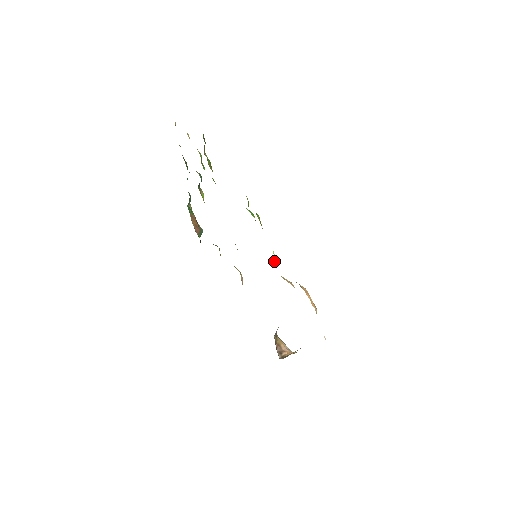
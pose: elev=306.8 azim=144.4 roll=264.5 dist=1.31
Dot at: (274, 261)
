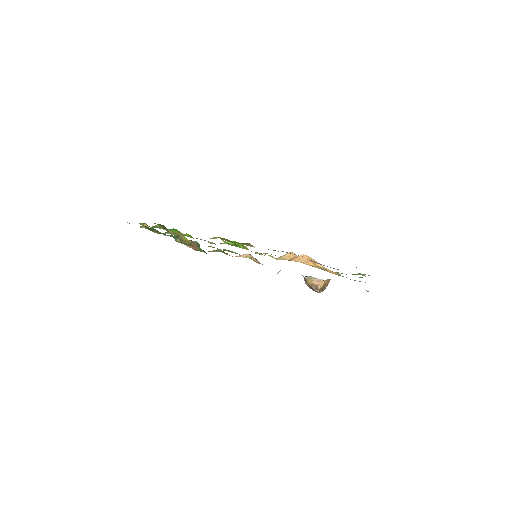
Dot at: (272, 257)
